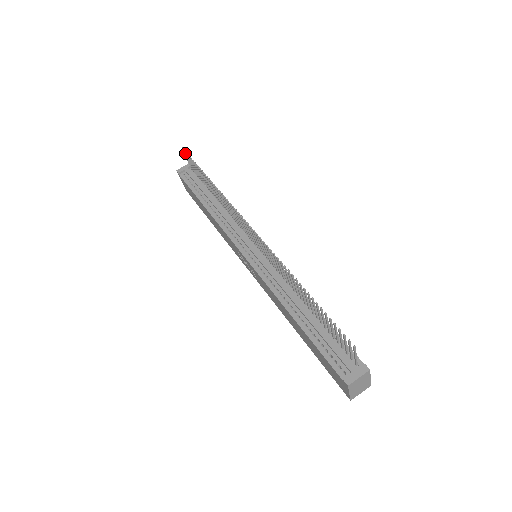
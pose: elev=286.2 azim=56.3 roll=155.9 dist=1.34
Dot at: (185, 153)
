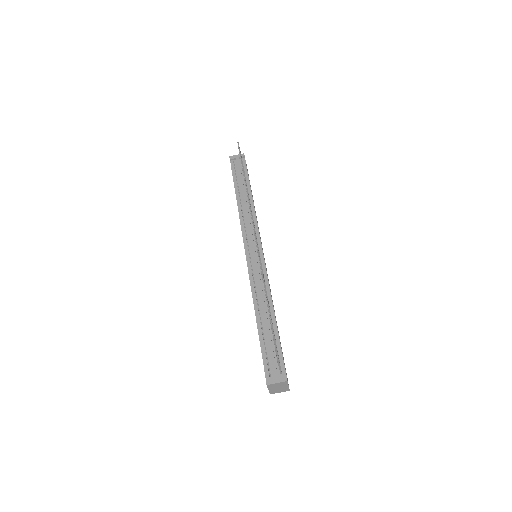
Dot at: (238, 148)
